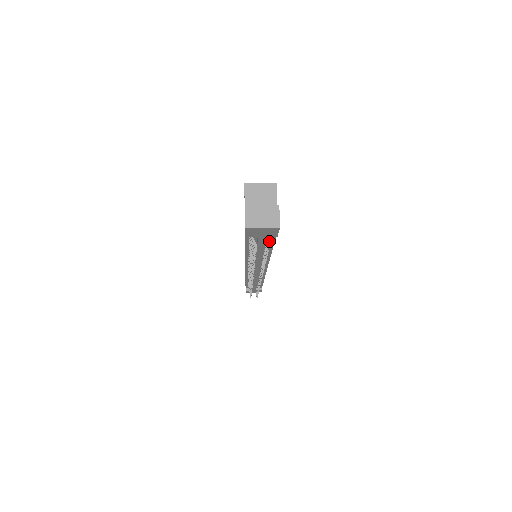
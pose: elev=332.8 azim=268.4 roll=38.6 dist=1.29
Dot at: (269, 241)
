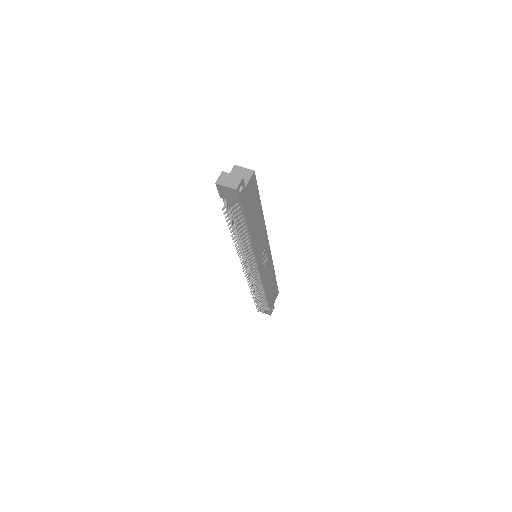
Dot at: (237, 209)
